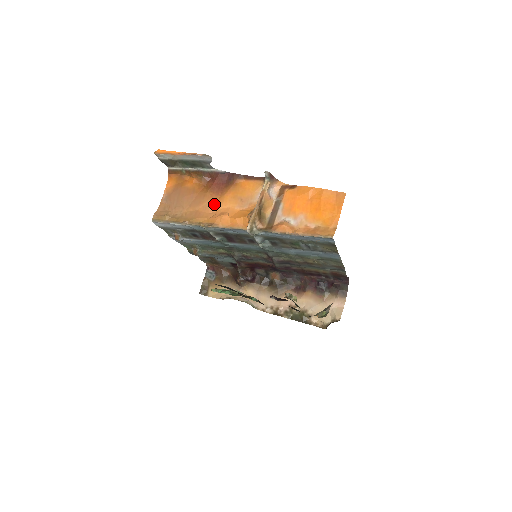
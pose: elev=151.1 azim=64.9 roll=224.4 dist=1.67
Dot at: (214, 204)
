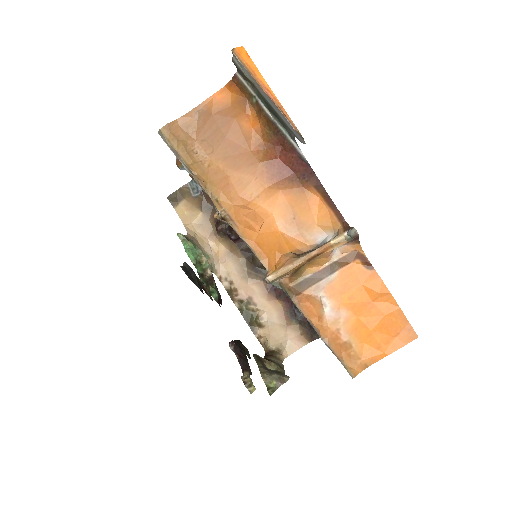
Dot at: (256, 189)
